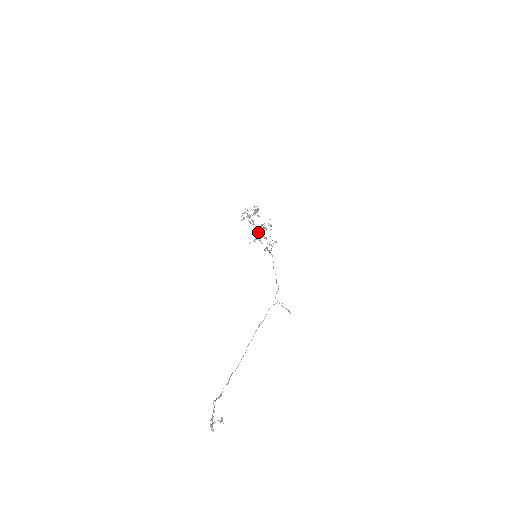
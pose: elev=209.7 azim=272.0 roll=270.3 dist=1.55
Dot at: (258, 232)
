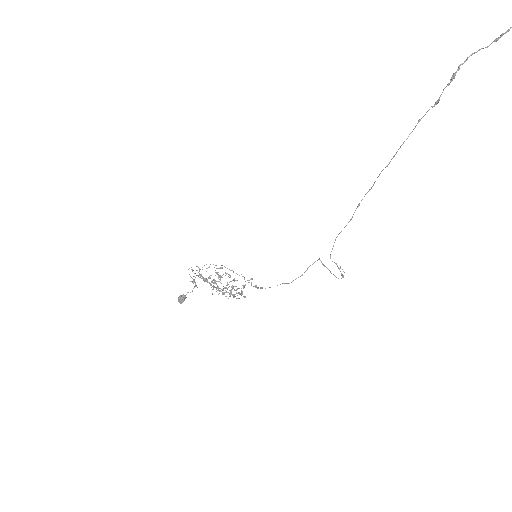
Dot at: (215, 283)
